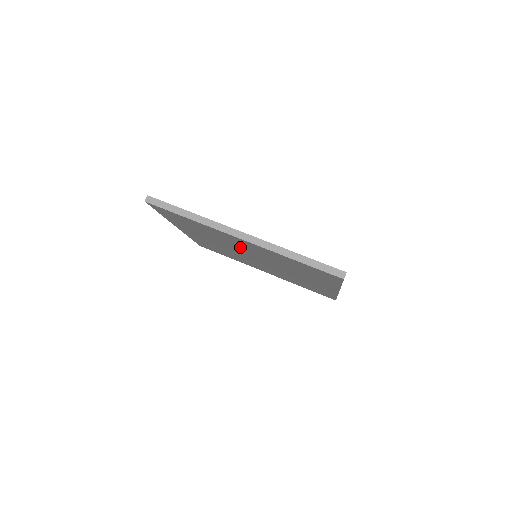
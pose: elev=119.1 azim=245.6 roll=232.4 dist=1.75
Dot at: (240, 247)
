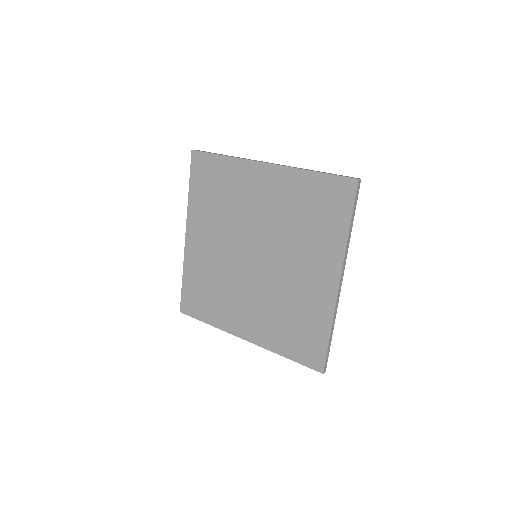
Dot at: (251, 214)
